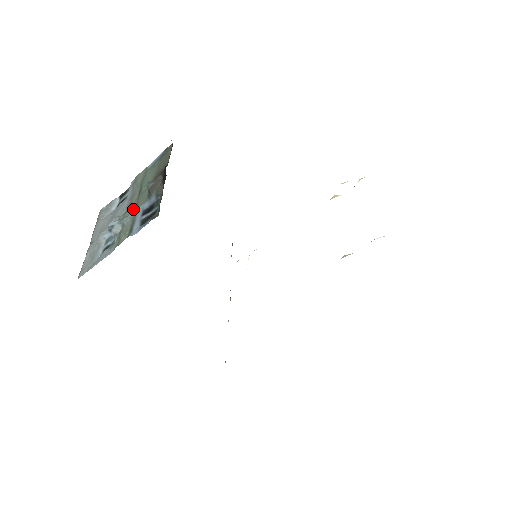
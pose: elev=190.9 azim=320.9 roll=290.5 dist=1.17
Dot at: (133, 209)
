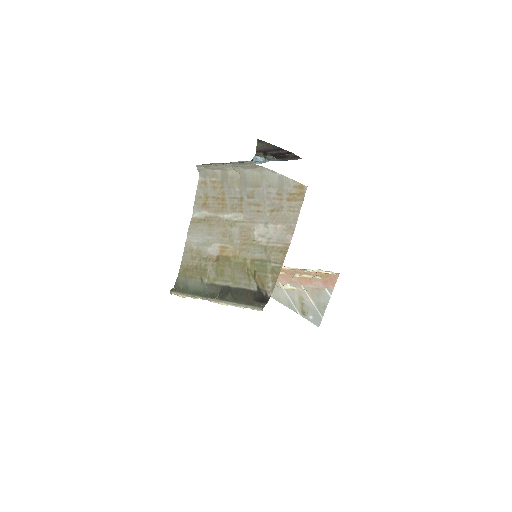
Dot at: occluded
